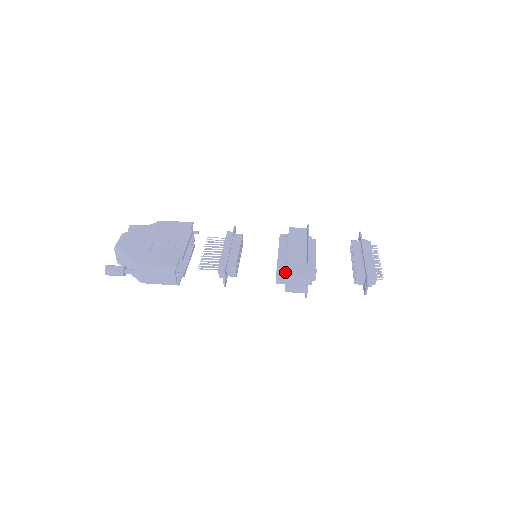
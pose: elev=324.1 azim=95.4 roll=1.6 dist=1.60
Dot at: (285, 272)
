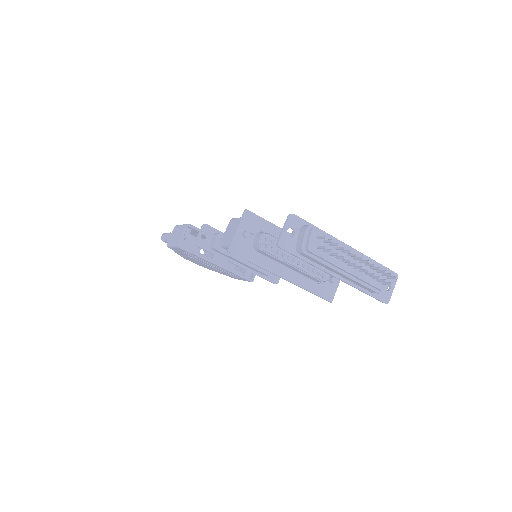
Dot at: occluded
